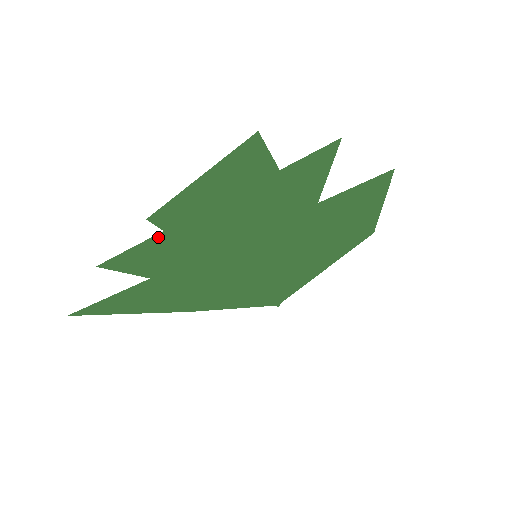
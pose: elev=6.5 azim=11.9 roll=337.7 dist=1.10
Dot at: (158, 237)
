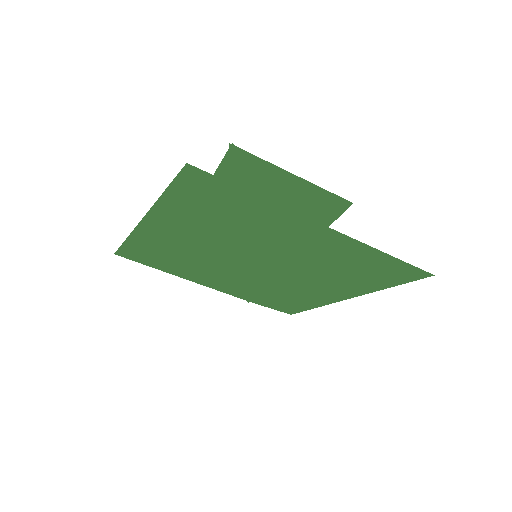
Dot at: occluded
